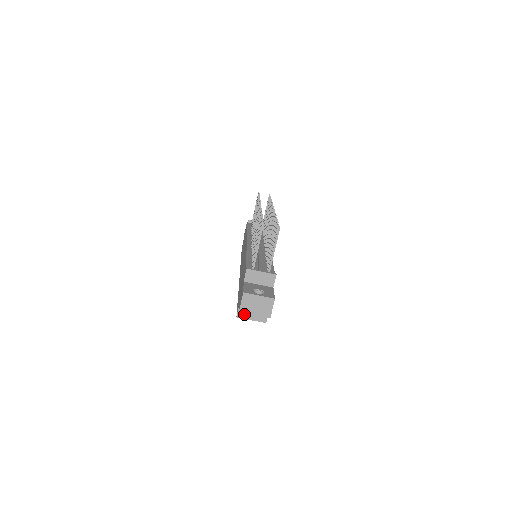
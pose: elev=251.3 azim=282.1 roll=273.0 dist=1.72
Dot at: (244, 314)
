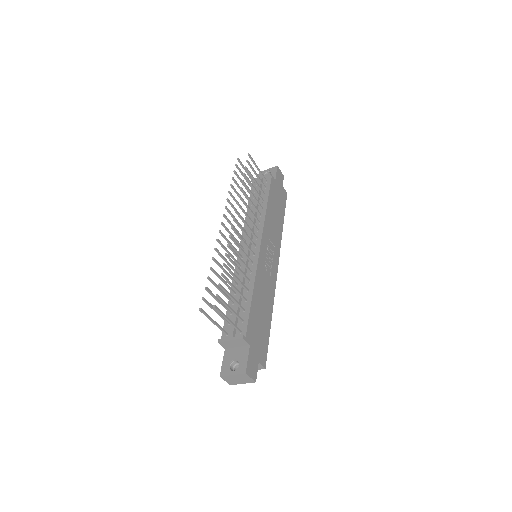
Dot at: occluded
